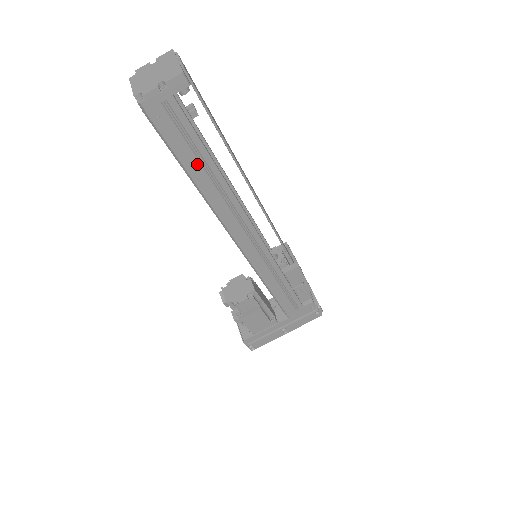
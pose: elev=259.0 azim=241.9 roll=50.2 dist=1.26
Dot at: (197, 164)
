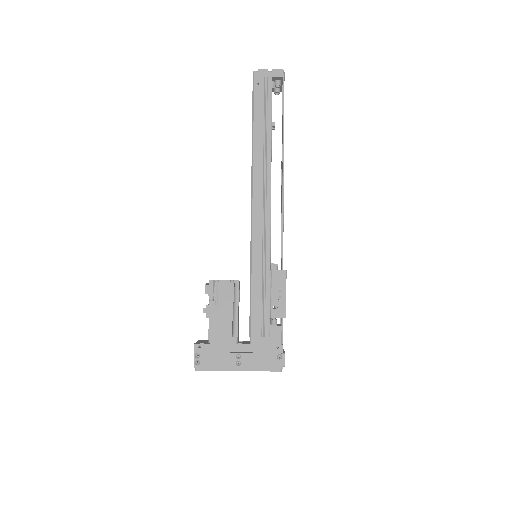
Dot at: (262, 123)
